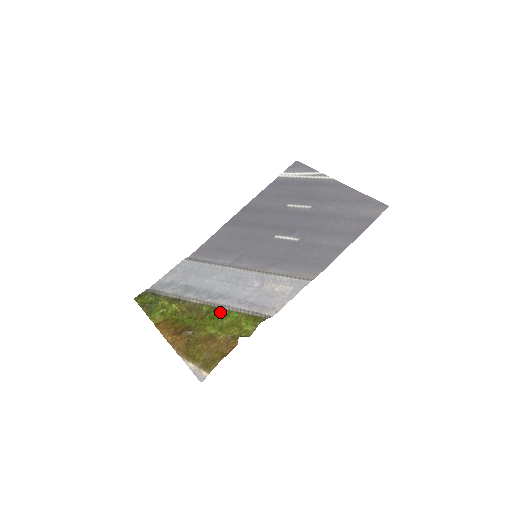
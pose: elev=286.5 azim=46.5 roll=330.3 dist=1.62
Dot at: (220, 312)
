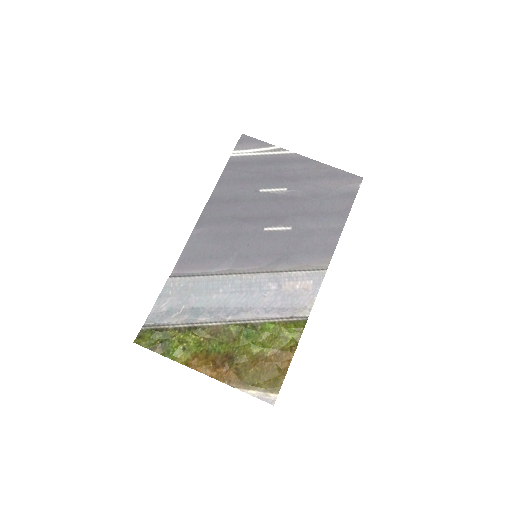
Dot at: (252, 328)
